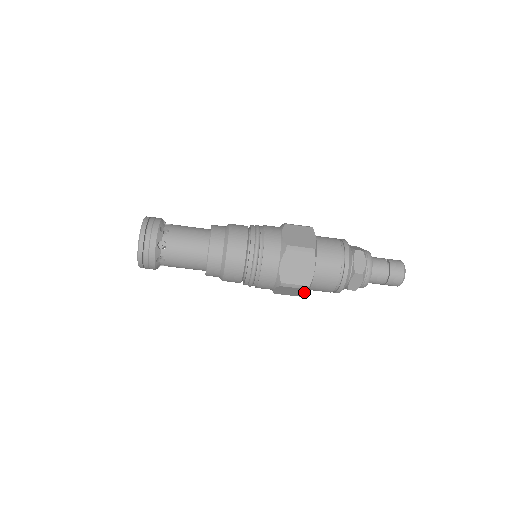
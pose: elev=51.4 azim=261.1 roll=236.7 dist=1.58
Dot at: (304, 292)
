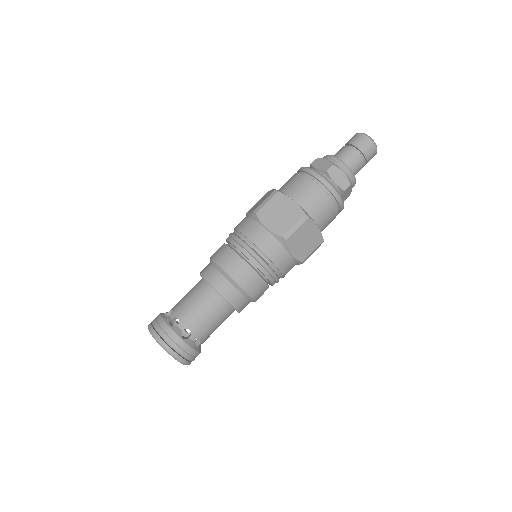
Dot at: (314, 228)
